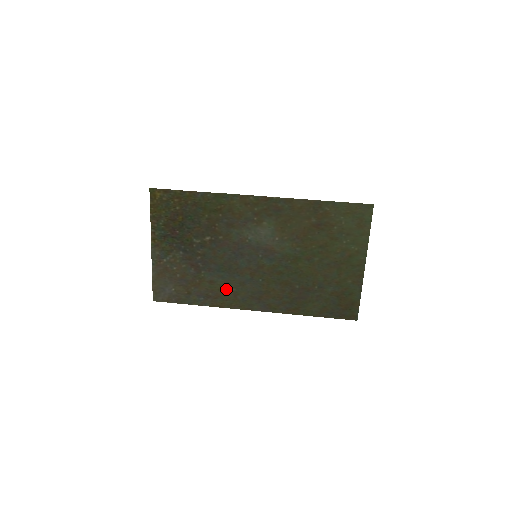
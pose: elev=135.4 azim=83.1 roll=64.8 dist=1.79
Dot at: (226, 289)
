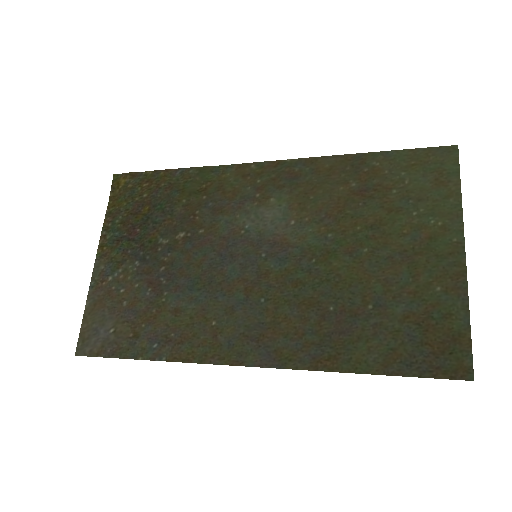
Dot at: (200, 323)
